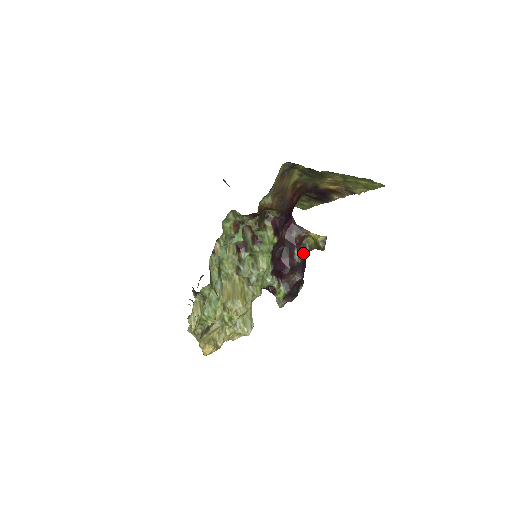
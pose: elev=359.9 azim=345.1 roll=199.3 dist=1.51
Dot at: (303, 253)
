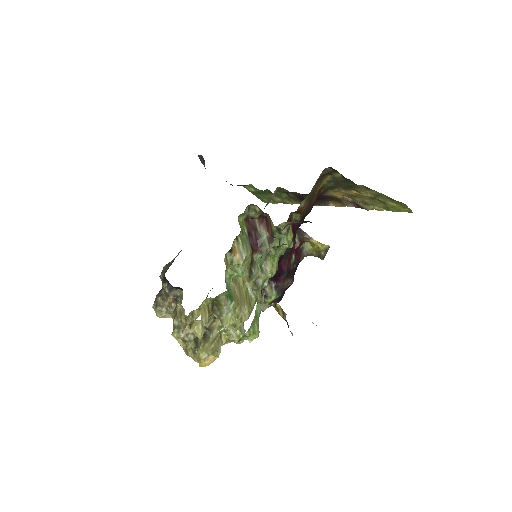
Dot at: (299, 258)
